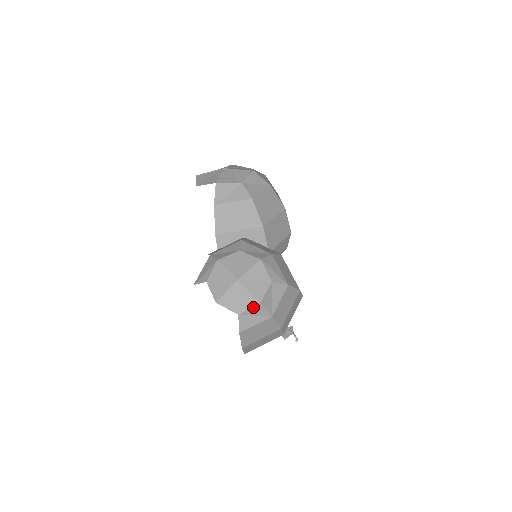
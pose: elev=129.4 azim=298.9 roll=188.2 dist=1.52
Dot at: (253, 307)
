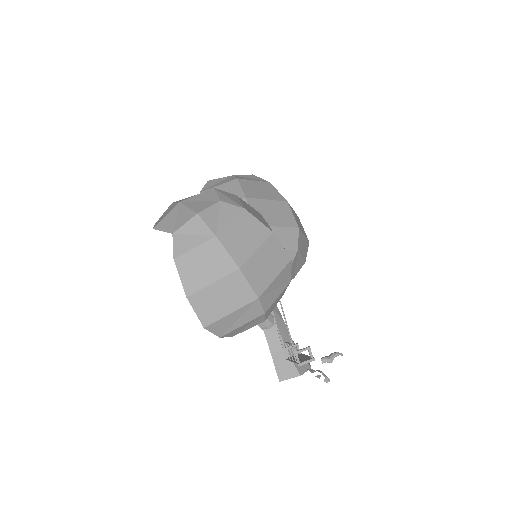
Dot at: (189, 221)
